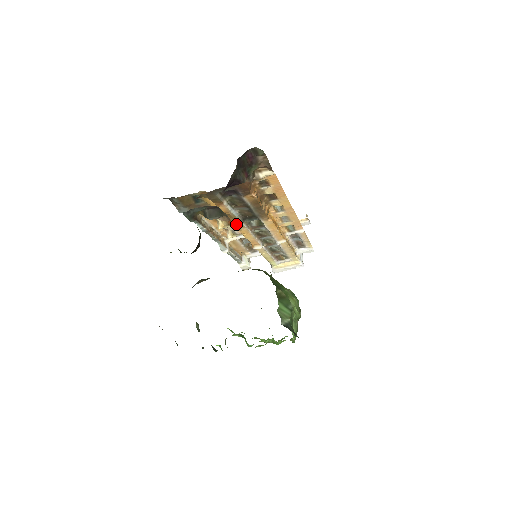
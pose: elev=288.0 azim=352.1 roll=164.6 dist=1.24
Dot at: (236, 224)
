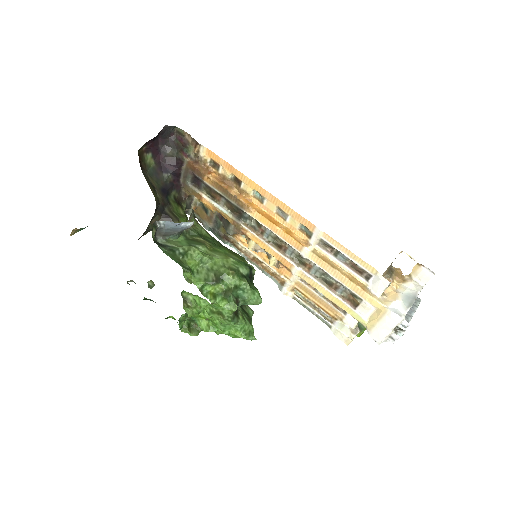
Dot at: (237, 227)
